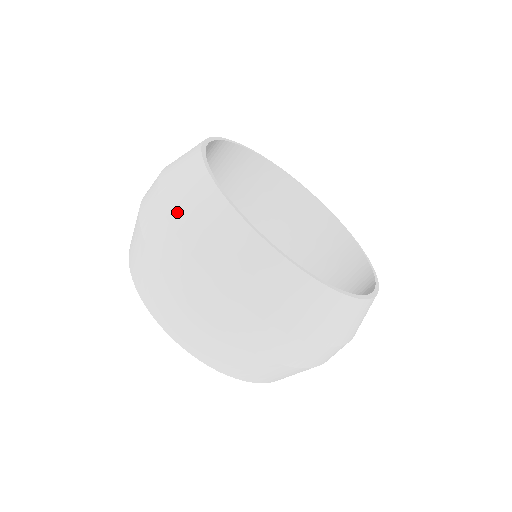
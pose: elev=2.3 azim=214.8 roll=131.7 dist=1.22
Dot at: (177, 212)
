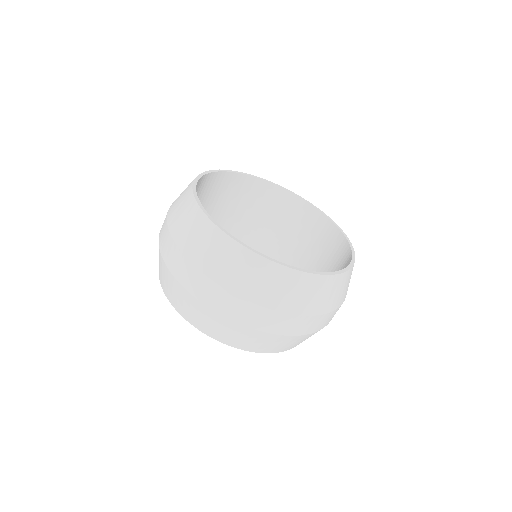
Dot at: (174, 202)
